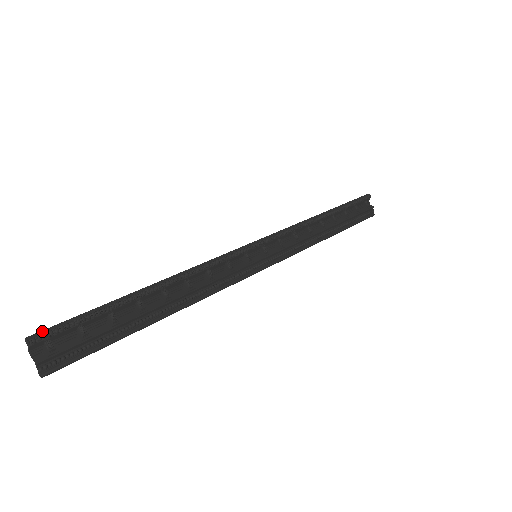
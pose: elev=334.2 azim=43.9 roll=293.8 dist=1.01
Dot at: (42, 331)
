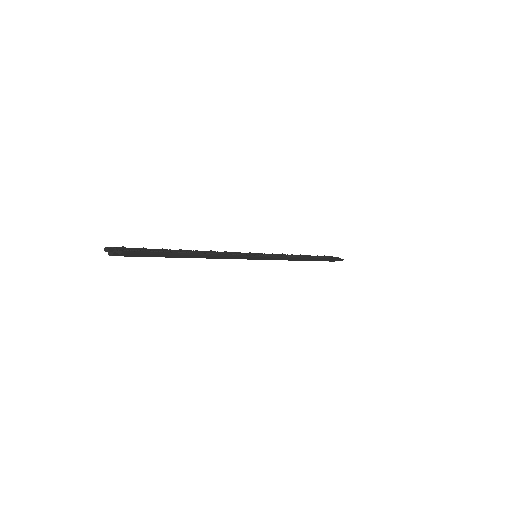
Dot at: (114, 249)
